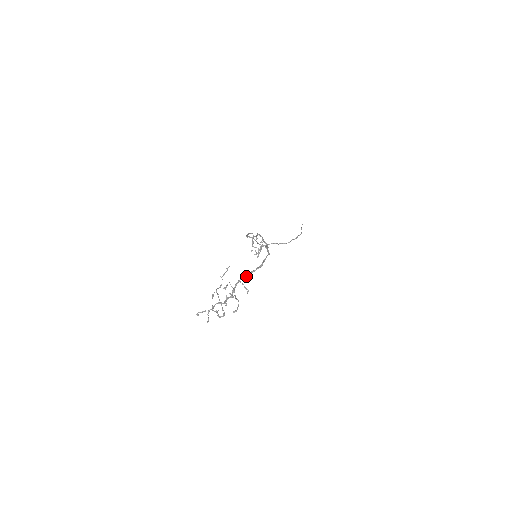
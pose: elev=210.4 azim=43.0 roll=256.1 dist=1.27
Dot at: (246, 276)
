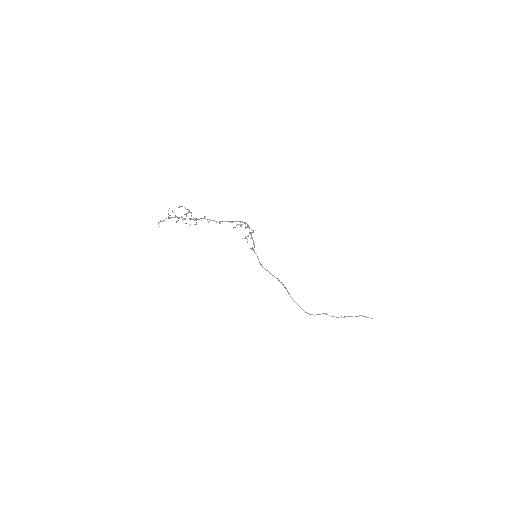
Dot at: (213, 220)
